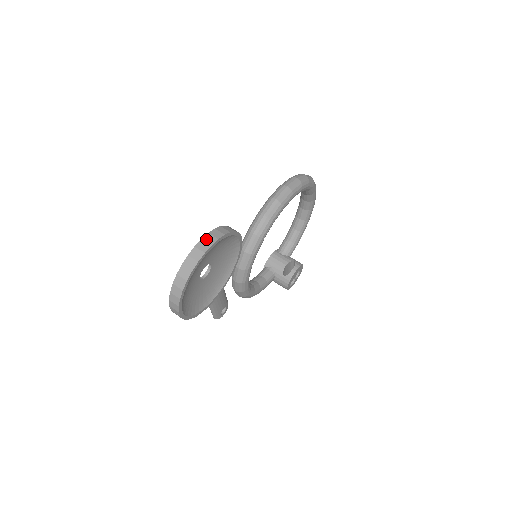
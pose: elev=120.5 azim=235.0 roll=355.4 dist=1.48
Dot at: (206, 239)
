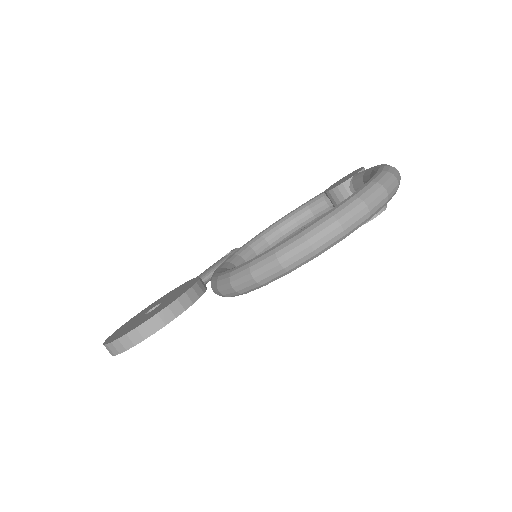
Dot at: (115, 345)
